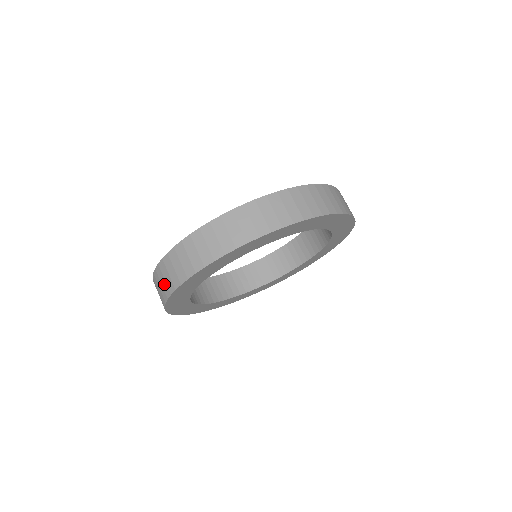
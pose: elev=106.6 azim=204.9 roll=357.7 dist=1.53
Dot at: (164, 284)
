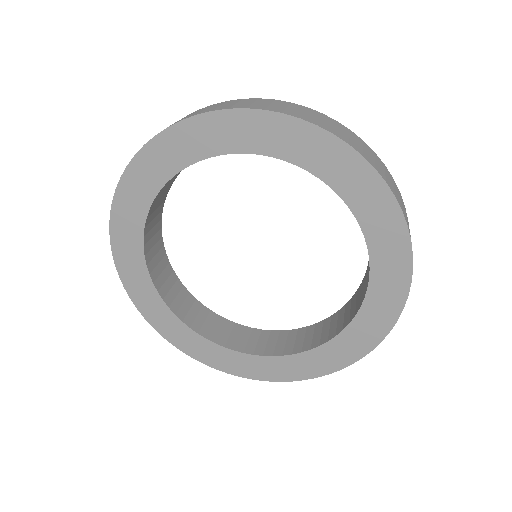
Dot at: (212, 108)
